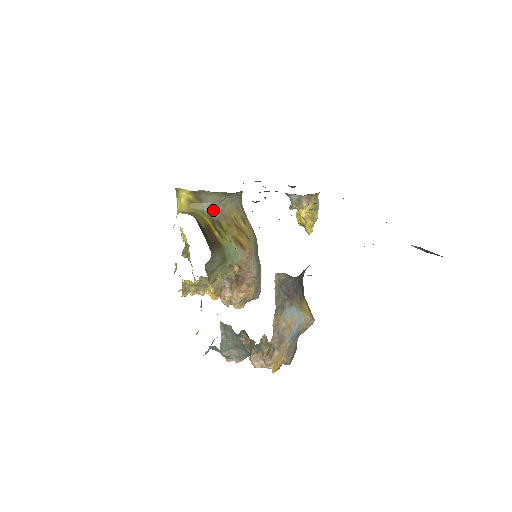
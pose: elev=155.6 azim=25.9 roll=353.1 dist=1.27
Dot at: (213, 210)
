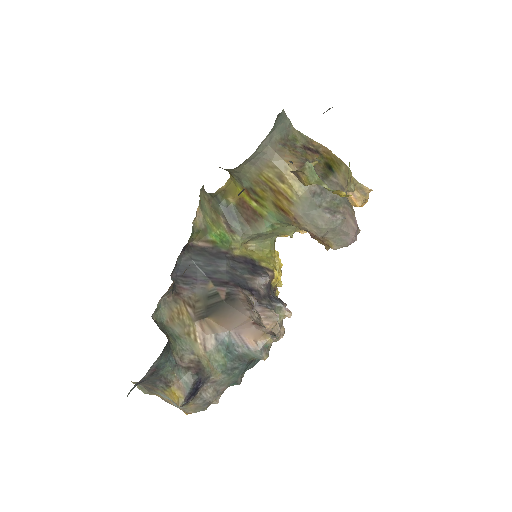
Dot at: (242, 179)
